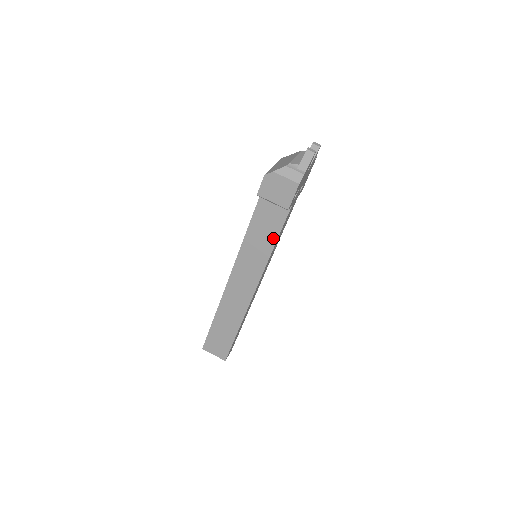
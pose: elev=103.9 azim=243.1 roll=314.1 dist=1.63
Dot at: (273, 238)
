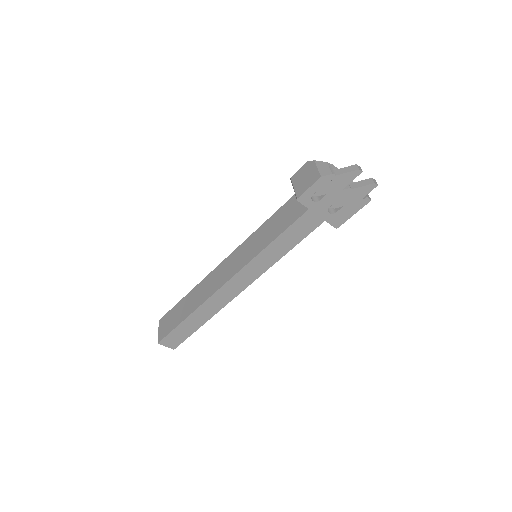
Dot at: (275, 236)
